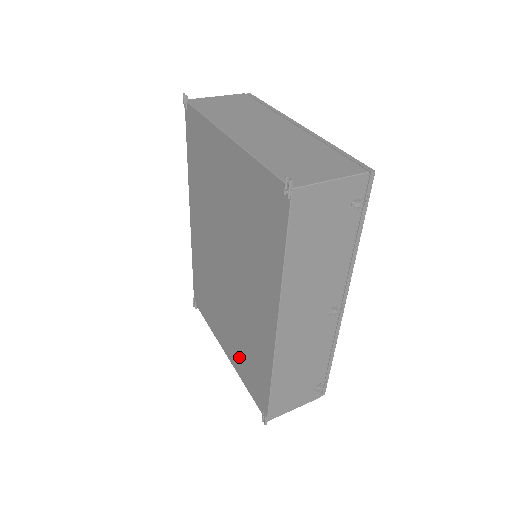
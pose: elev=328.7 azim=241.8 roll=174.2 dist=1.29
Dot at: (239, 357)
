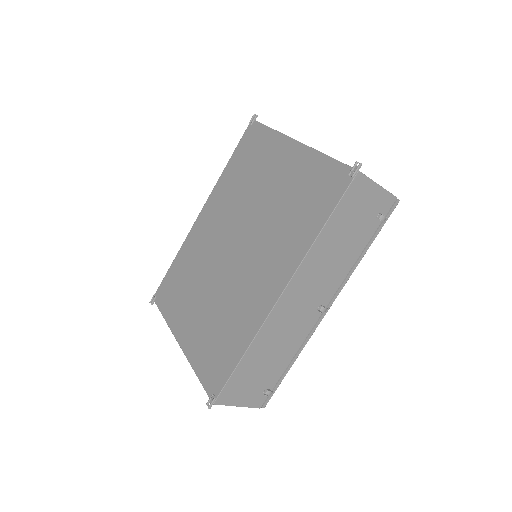
Dot at: (202, 340)
